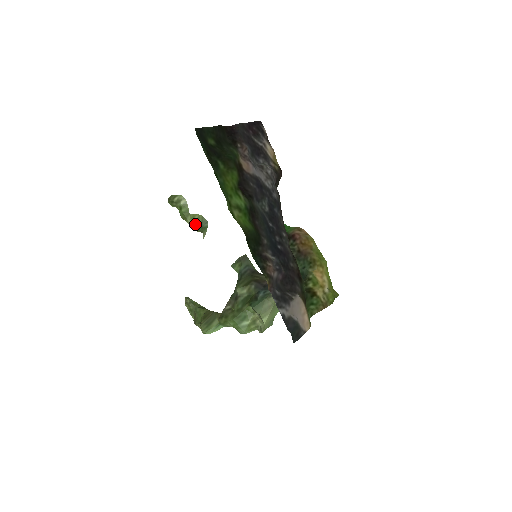
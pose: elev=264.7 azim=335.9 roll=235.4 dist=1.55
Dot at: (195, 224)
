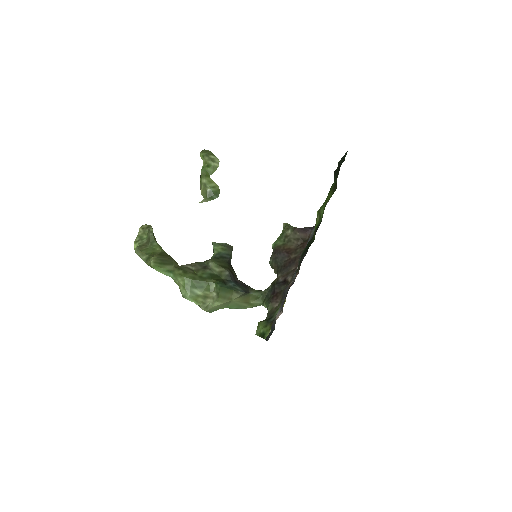
Dot at: (208, 187)
